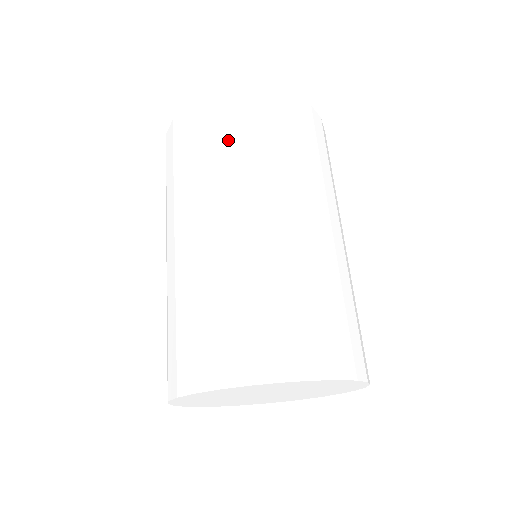
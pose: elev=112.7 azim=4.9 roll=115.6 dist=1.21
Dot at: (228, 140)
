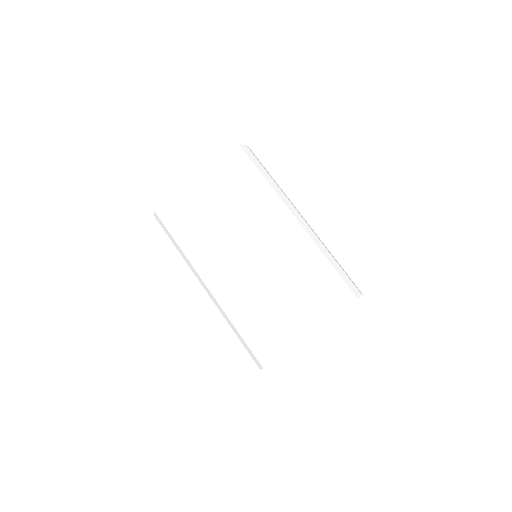
Dot at: (238, 183)
